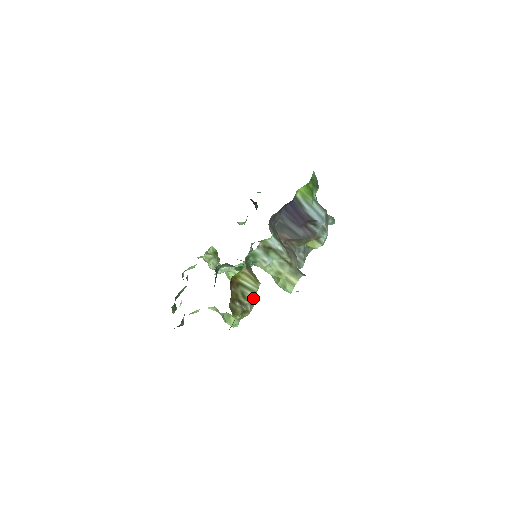
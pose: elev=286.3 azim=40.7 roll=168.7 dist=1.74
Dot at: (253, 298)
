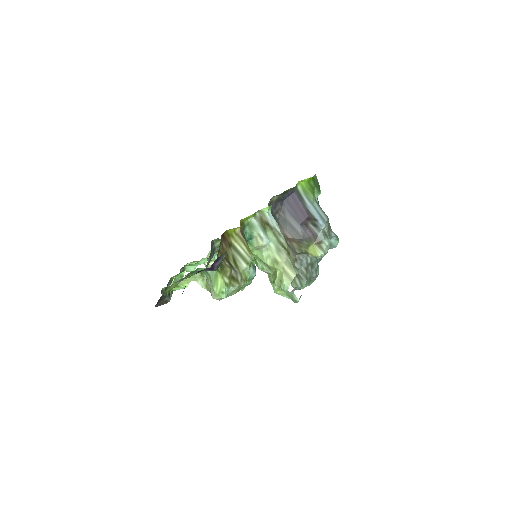
Dot at: (245, 273)
